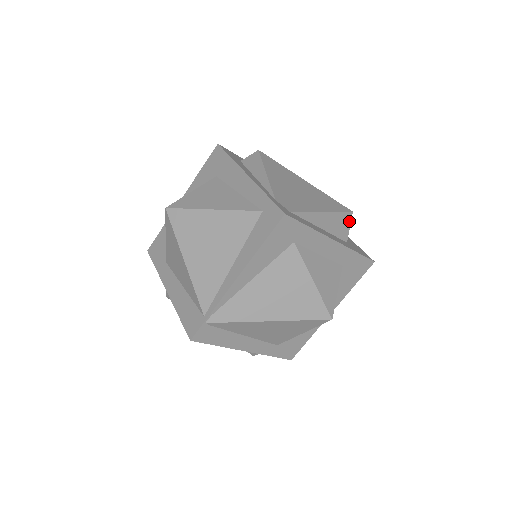
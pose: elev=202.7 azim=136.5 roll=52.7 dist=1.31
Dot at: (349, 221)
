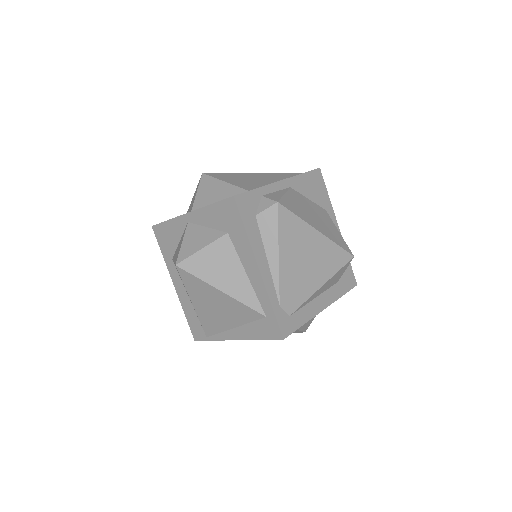
Dot at: (347, 266)
